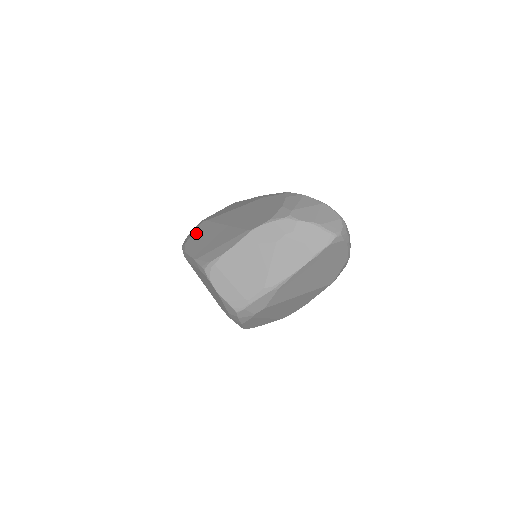
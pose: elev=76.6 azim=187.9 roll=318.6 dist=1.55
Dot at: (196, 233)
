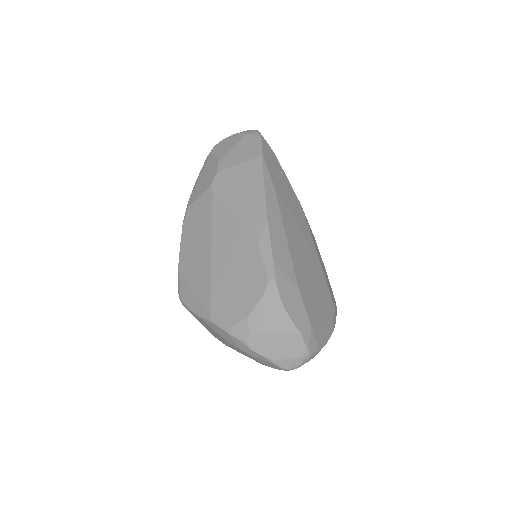
Dot at: (198, 206)
